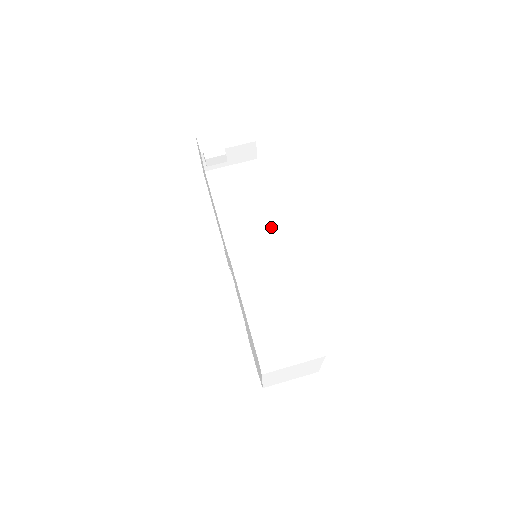
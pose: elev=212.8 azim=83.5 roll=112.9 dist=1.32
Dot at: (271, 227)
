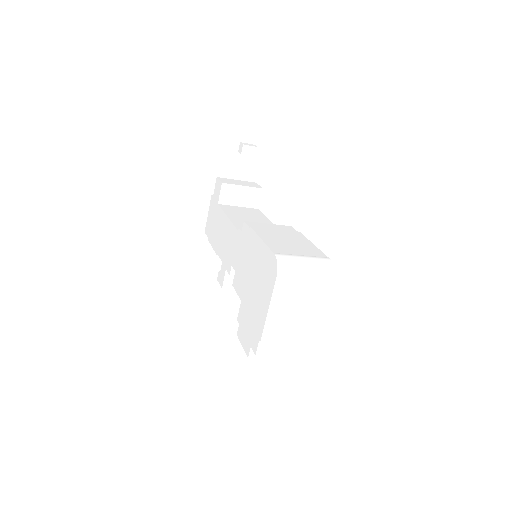
Dot at: occluded
